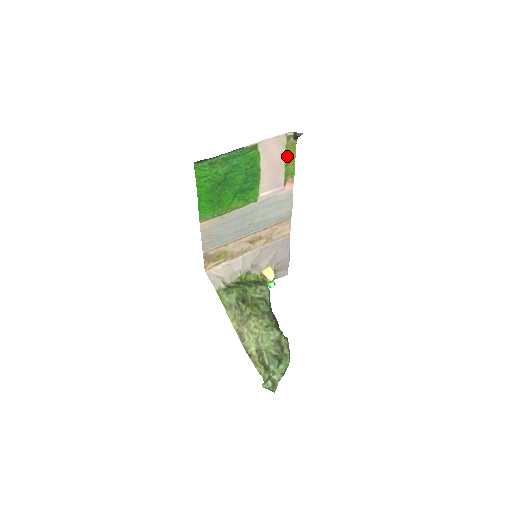
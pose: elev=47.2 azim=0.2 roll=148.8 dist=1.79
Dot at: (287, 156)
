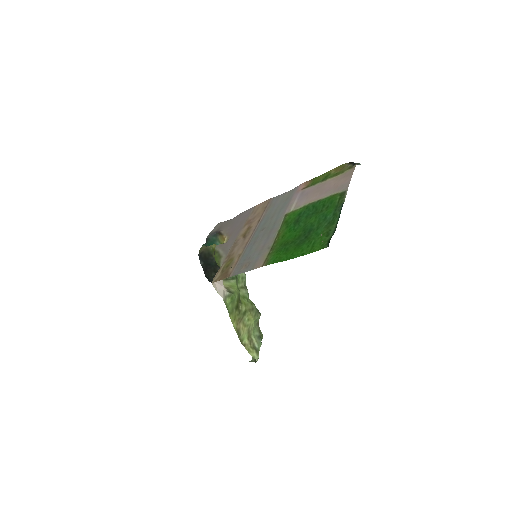
Dot at: (332, 175)
